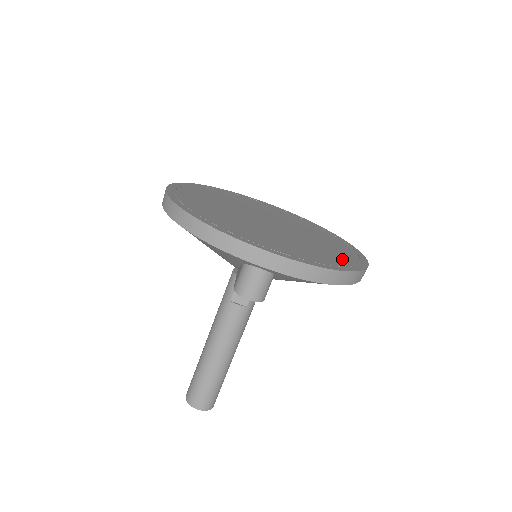
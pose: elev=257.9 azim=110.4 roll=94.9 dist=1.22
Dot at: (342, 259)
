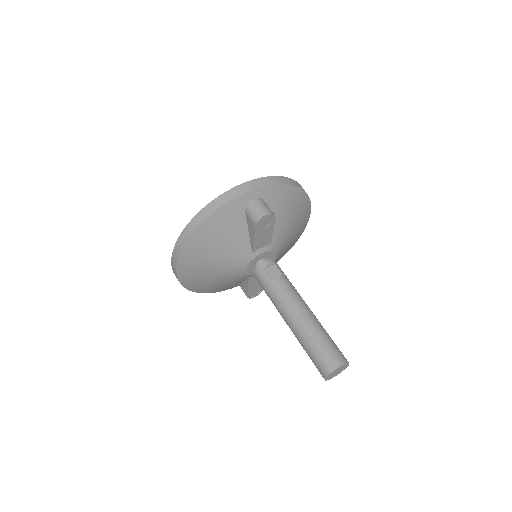
Dot at: occluded
